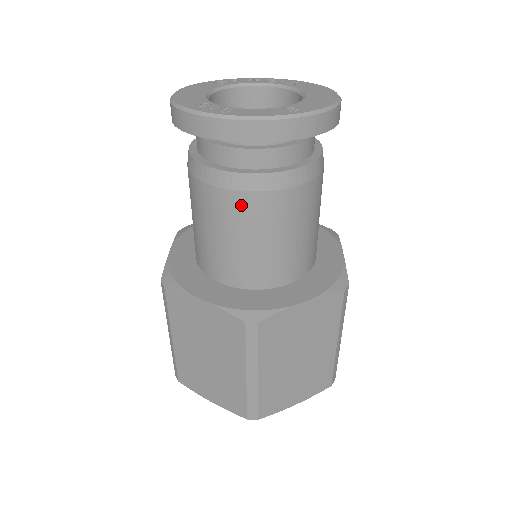
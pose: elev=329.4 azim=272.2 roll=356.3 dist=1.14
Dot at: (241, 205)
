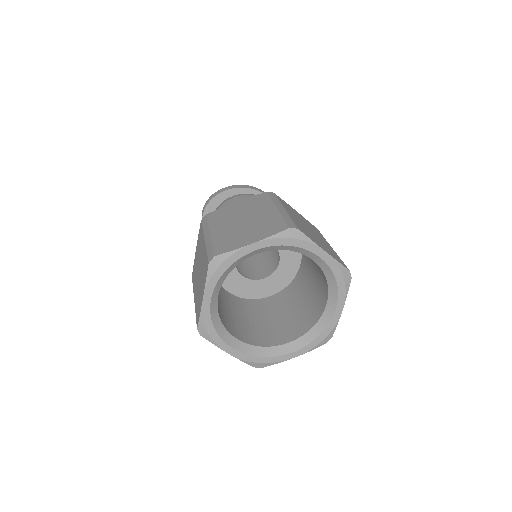
Dot at: occluded
